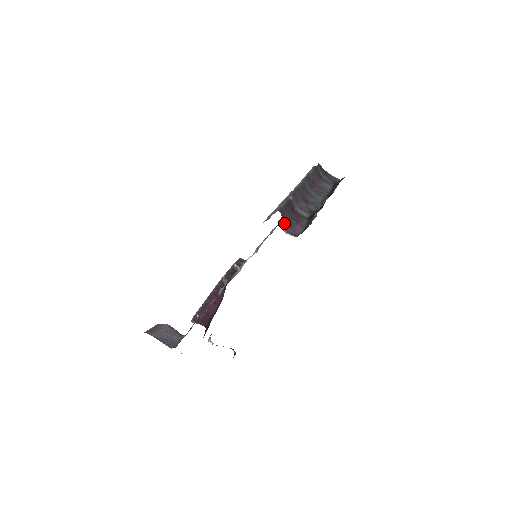
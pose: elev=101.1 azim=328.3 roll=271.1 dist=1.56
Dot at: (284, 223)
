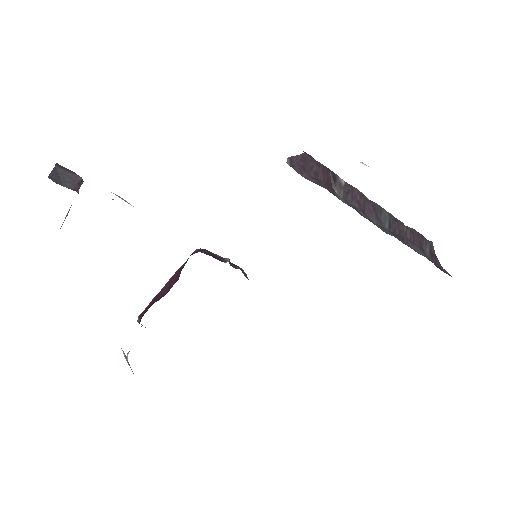
Dot at: (298, 162)
